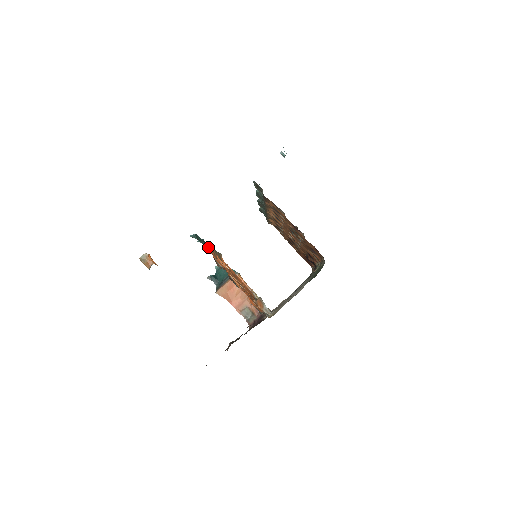
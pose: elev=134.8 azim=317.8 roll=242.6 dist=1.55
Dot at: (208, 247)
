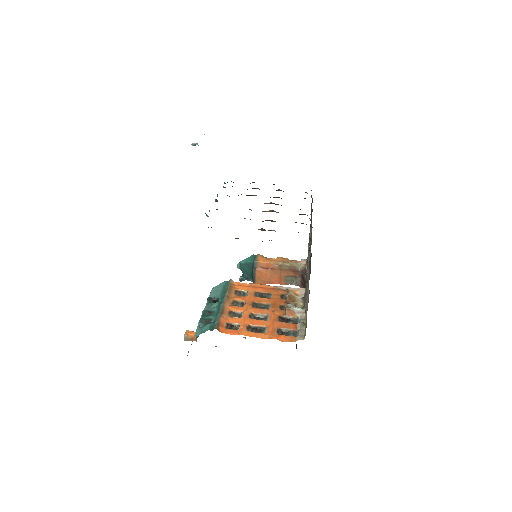
Dot at: (217, 300)
